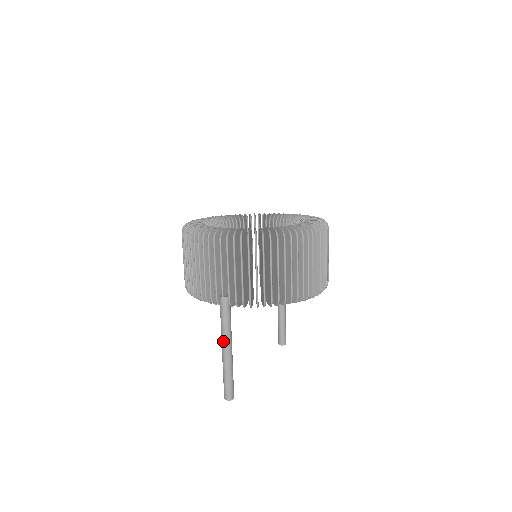
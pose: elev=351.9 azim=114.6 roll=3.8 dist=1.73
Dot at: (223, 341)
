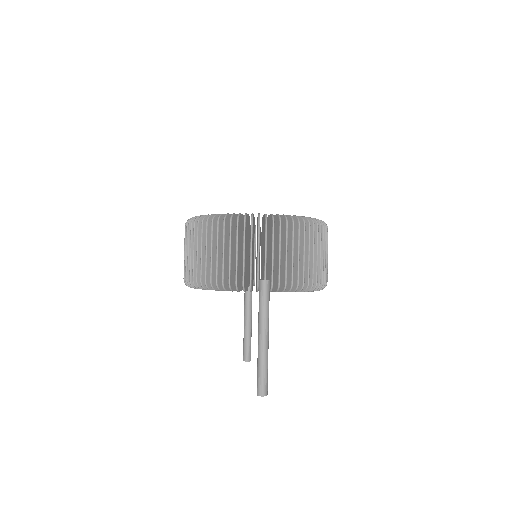
Dot at: (263, 328)
